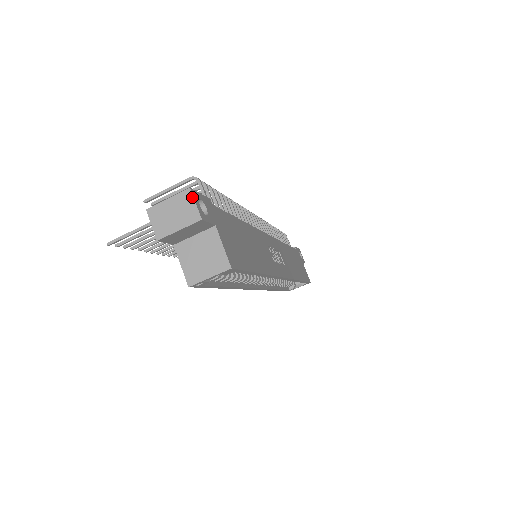
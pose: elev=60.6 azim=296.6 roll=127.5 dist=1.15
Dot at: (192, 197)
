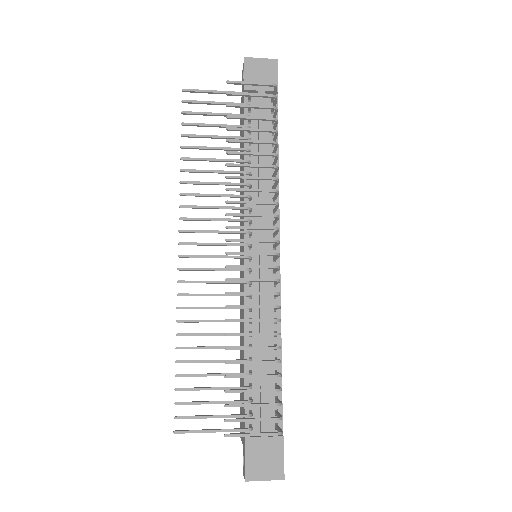
Dot at: (282, 478)
